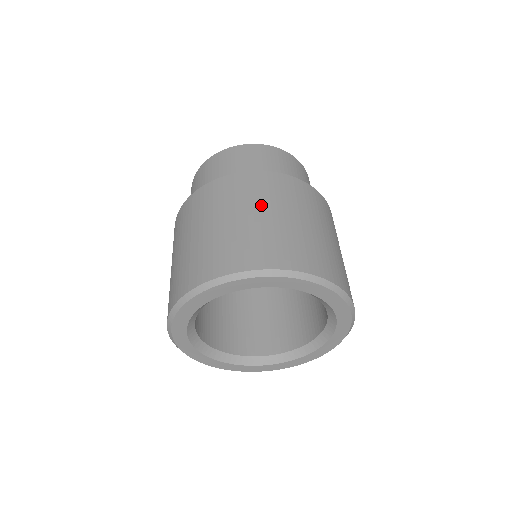
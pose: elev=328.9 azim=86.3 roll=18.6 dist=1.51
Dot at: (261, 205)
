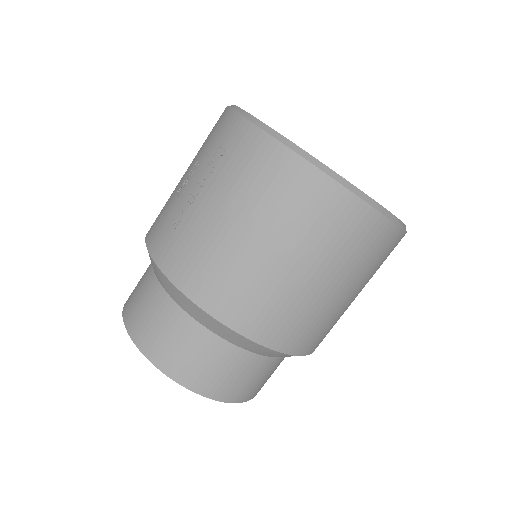
Dot at: occluded
